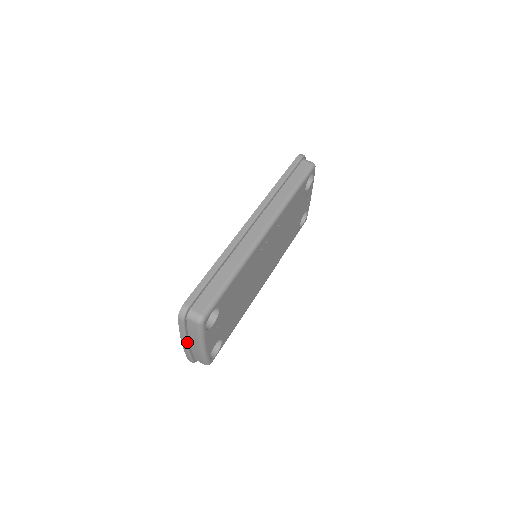
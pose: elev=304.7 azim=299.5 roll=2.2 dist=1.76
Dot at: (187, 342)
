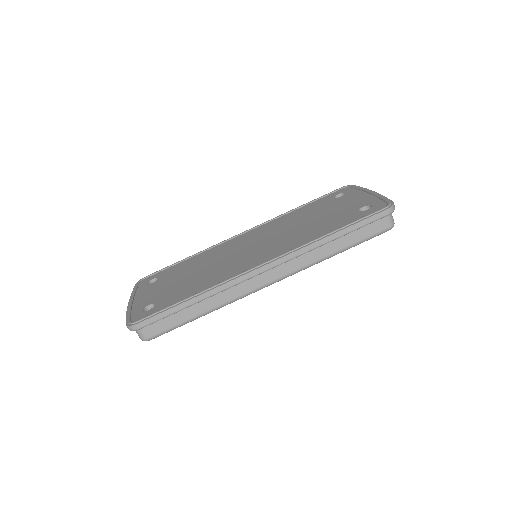
Dot at: occluded
